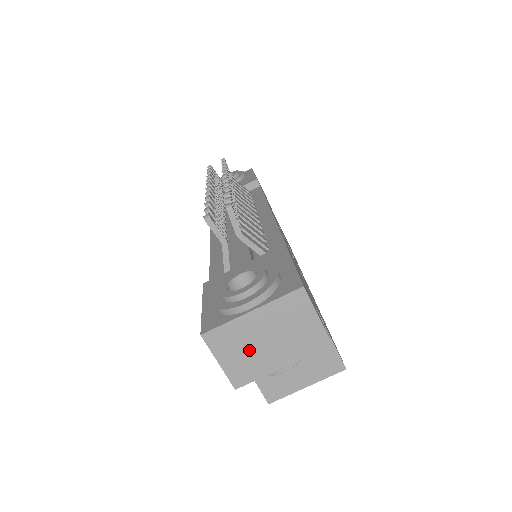
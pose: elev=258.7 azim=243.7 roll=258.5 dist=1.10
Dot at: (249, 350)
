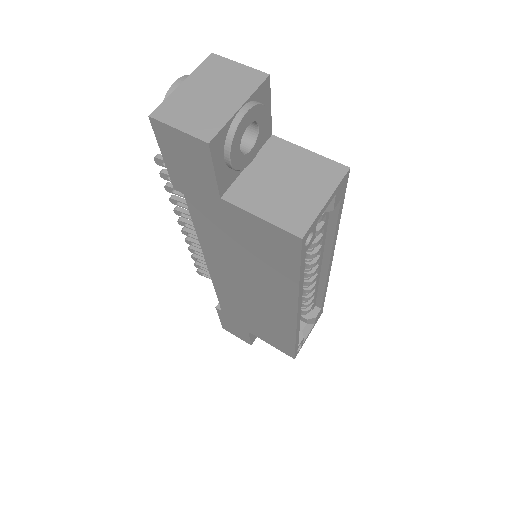
Dot at: (199, 108)
